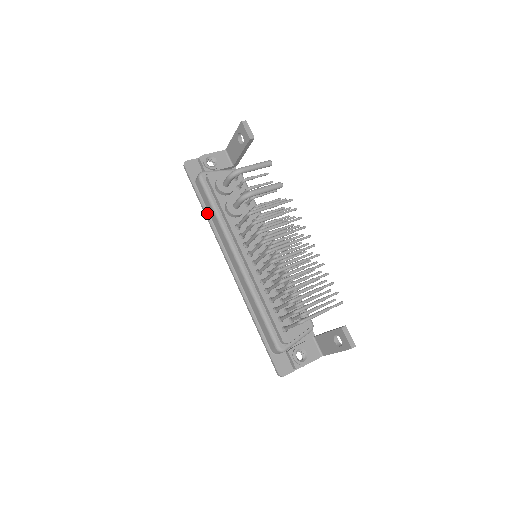
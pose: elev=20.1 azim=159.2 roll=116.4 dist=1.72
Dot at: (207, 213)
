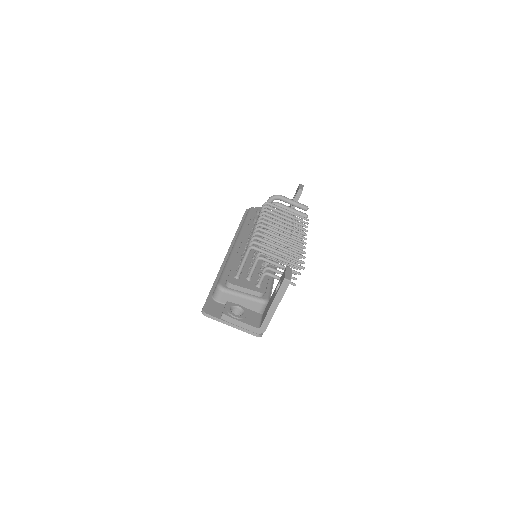
Dot at: (240, 227)
